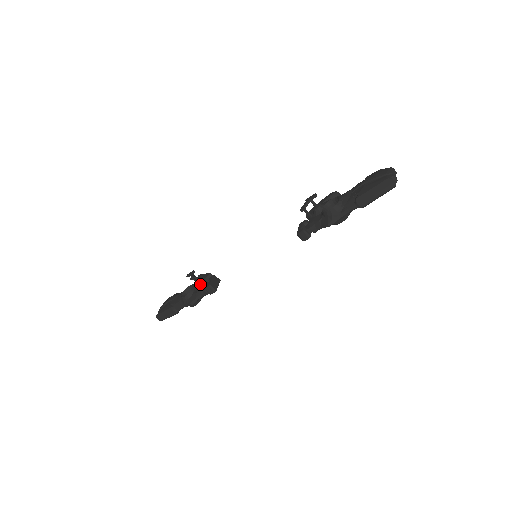
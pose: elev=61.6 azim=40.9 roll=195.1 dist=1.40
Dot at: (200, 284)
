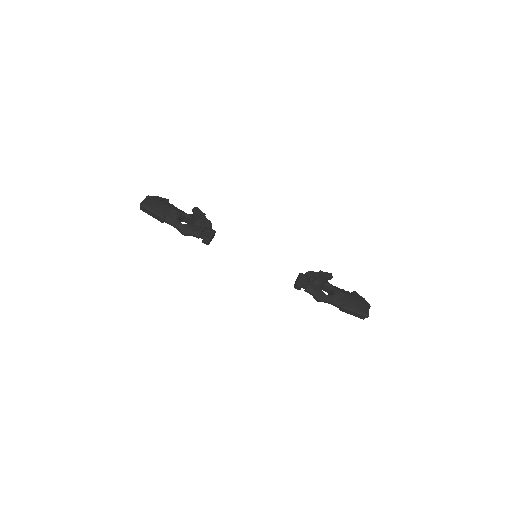
Dot at: (200, 225)
